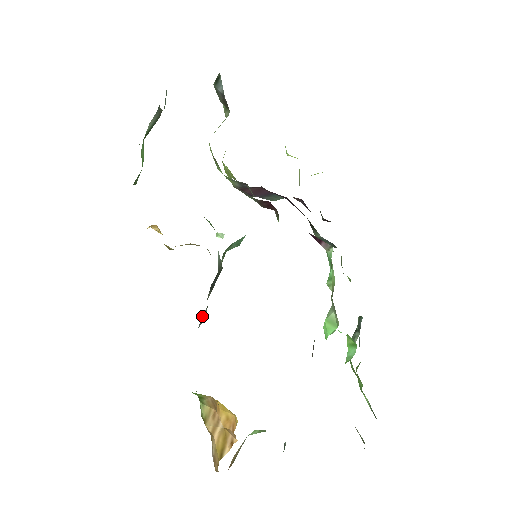
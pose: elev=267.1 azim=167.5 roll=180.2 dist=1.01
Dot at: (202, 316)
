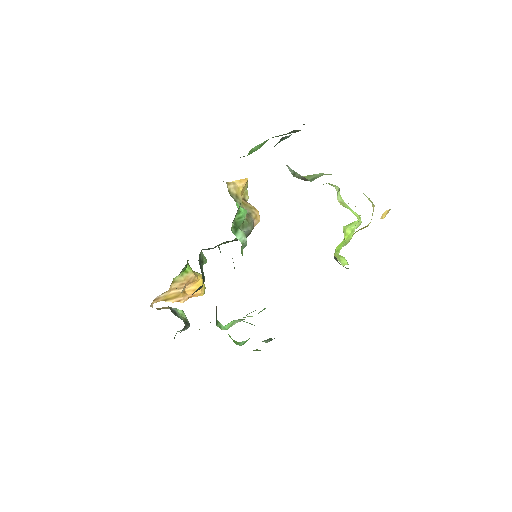
Dot at: (206, 249)
